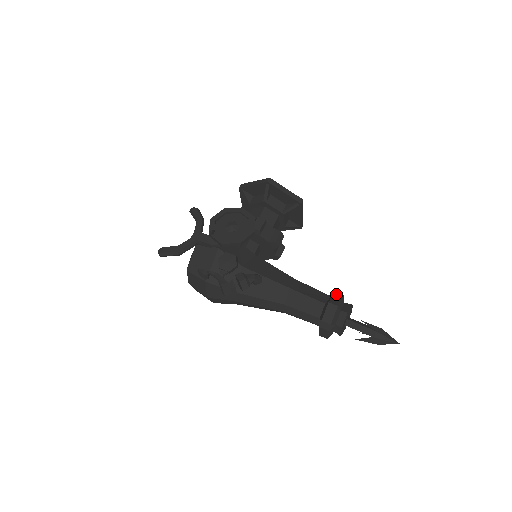
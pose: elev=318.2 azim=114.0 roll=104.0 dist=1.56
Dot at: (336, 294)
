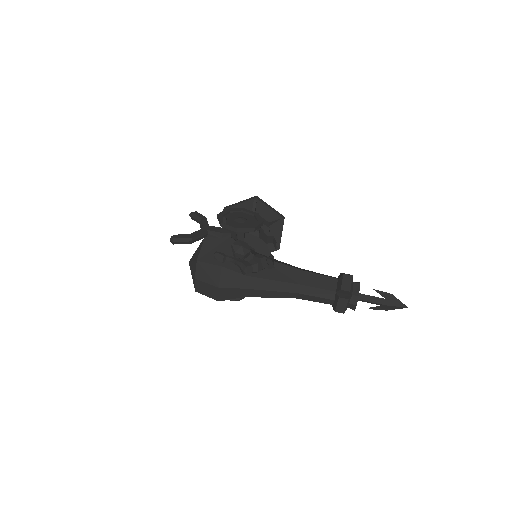
Dot at: occluded
